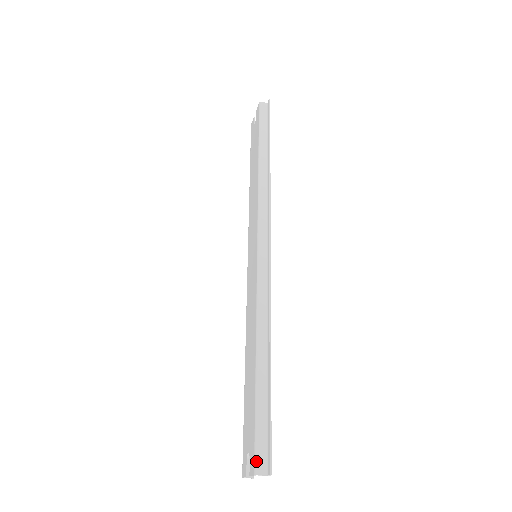
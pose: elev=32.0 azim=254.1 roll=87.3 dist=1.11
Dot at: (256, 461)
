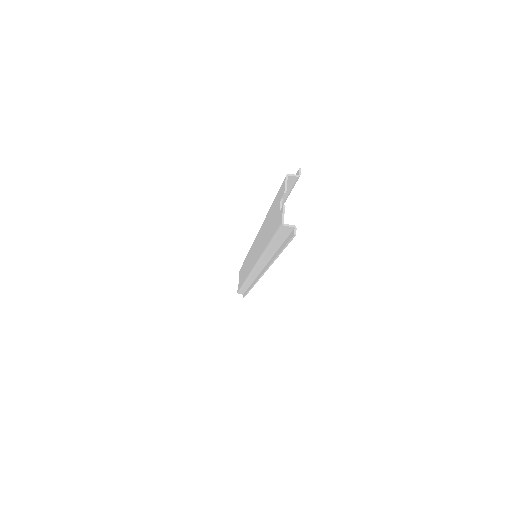
Dot at: occluded
